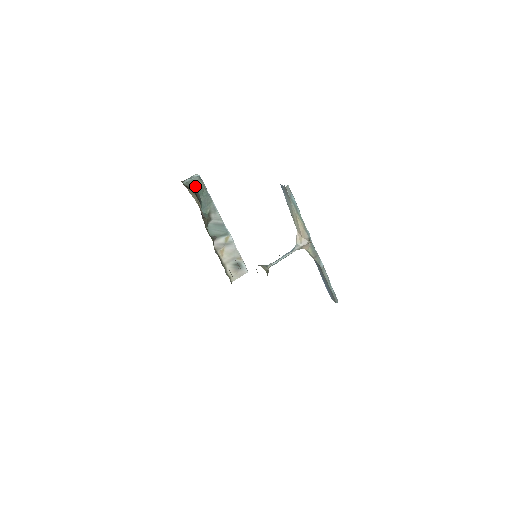
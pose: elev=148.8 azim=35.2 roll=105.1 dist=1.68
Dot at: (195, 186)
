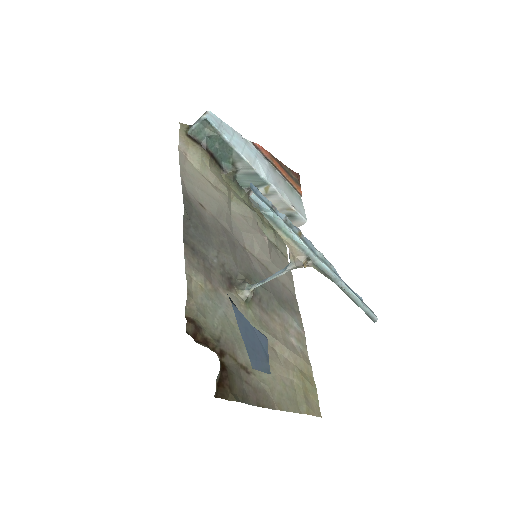
Dot at: (203, 134)
